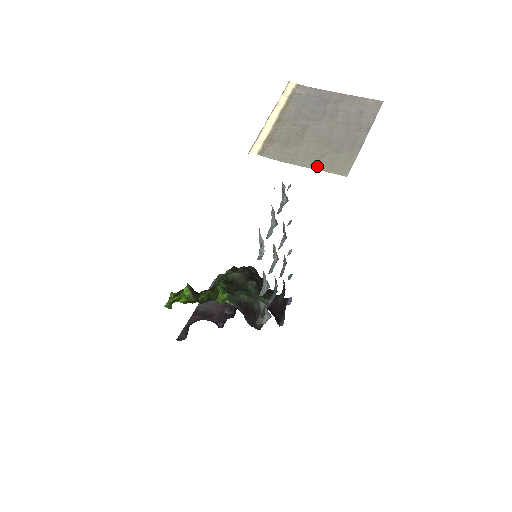
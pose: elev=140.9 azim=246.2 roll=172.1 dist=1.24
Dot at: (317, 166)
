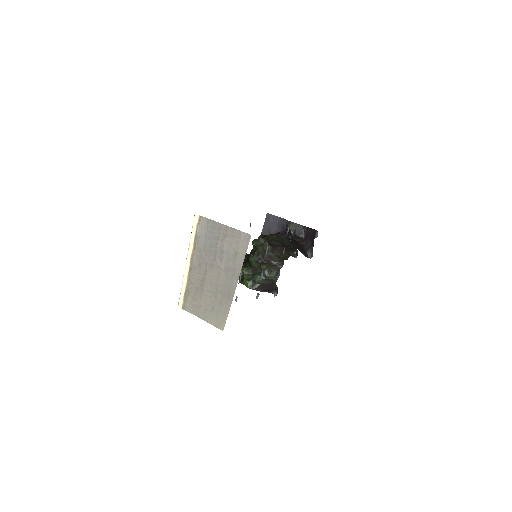
Dot at: (209, 320)
